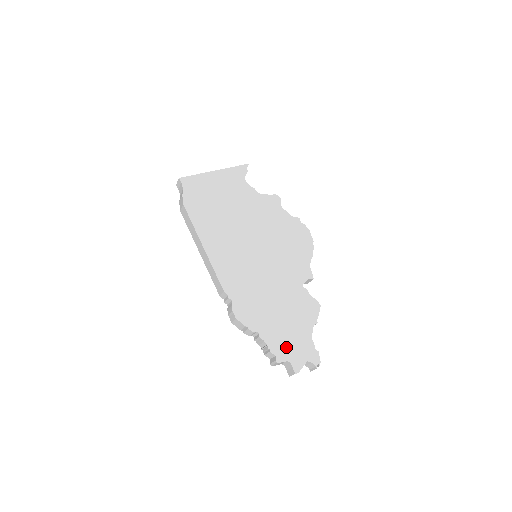
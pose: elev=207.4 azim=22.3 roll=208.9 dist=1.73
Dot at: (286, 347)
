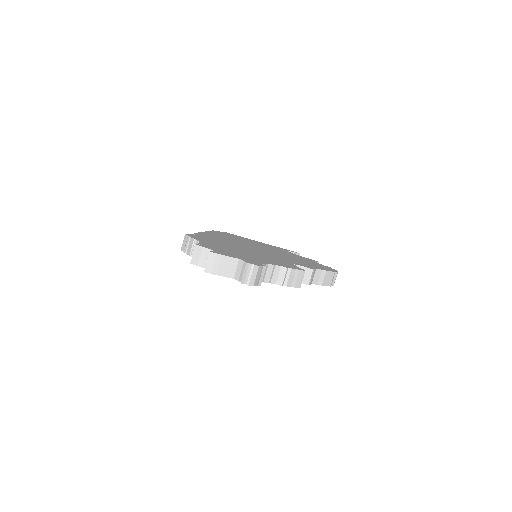
Dot at: (222, 250)
